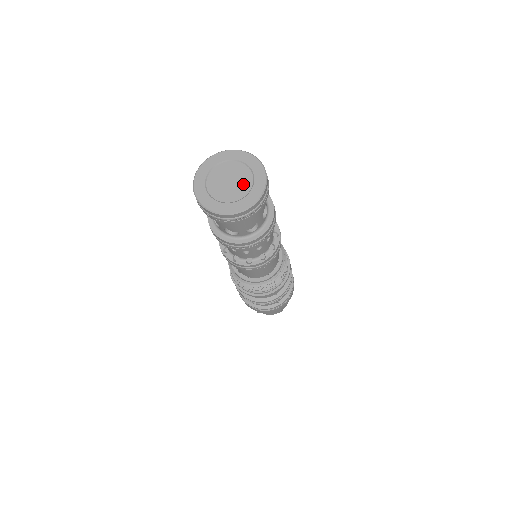
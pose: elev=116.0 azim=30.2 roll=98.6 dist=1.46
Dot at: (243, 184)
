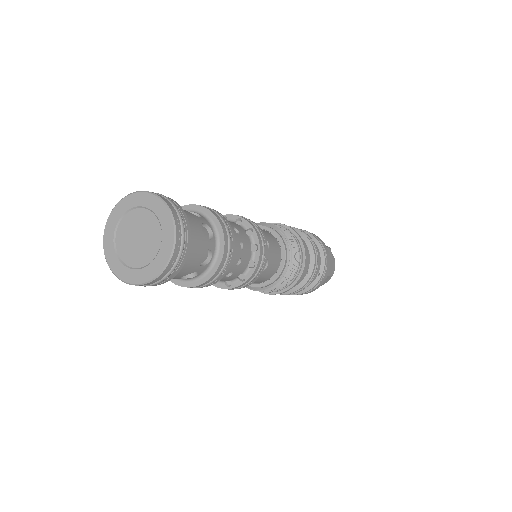
Dot at: (151, 232)
